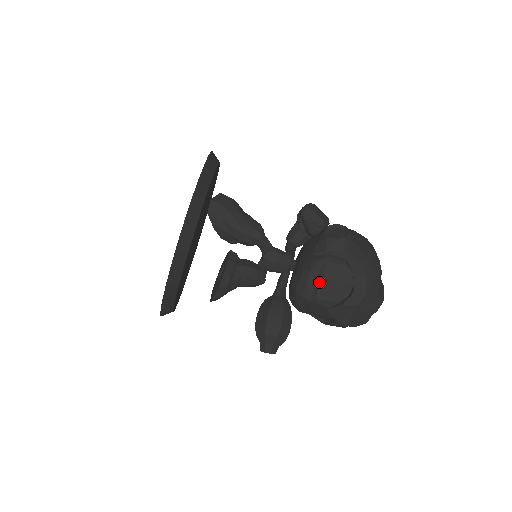
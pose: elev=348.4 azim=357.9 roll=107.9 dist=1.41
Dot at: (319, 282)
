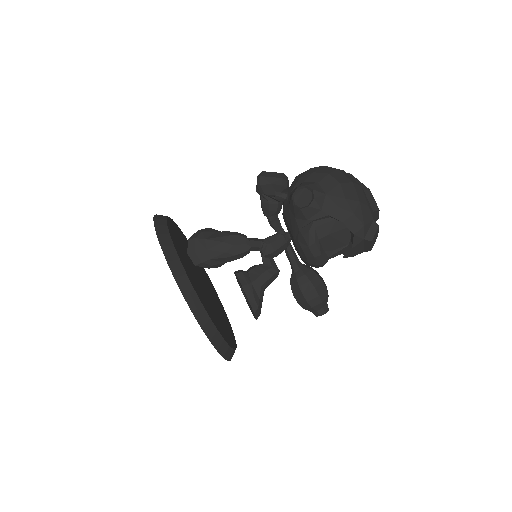
Dot at: (321, 247)
